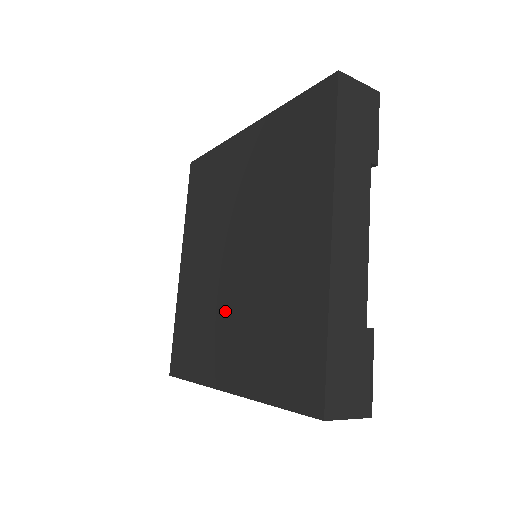
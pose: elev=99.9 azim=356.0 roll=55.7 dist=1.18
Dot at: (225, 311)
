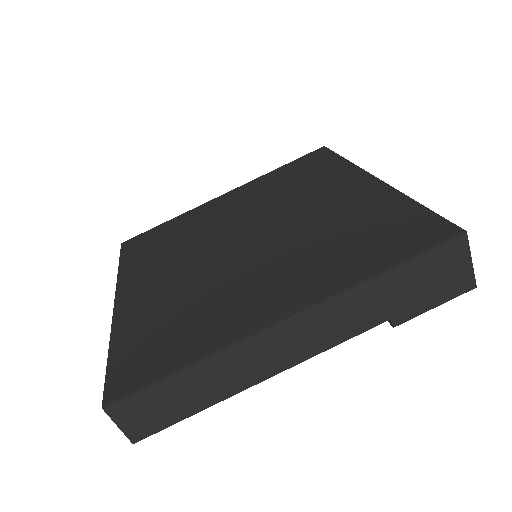
Dot at: (243, 274)
